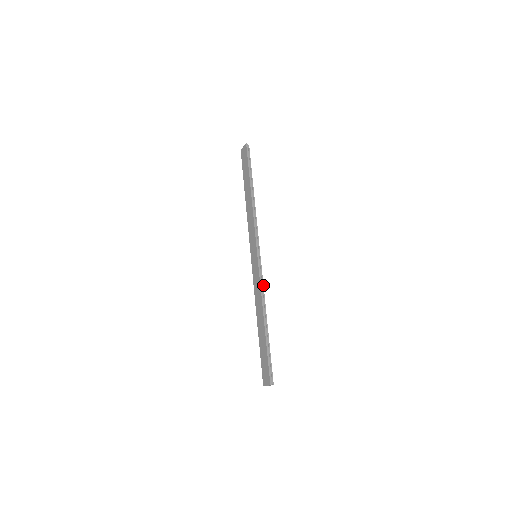
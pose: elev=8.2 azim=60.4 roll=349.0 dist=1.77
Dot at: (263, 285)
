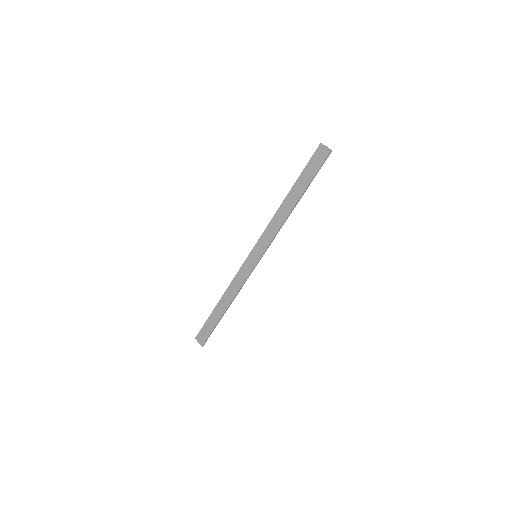
Dot at: occluded
